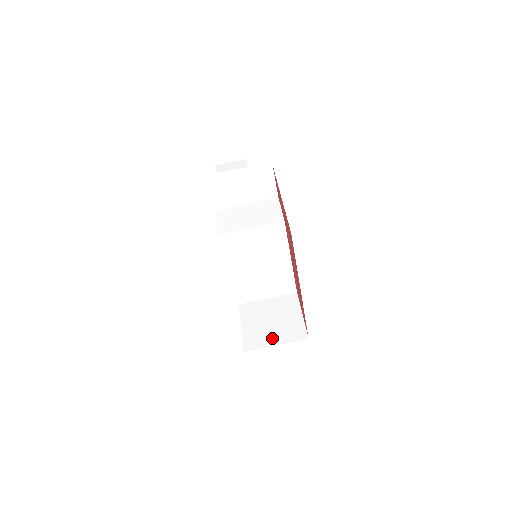
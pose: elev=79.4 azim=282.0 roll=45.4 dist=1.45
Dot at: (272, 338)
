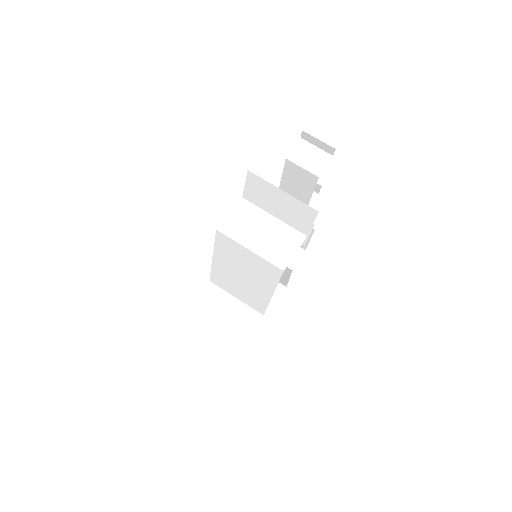
Dot at: (202, 341)
